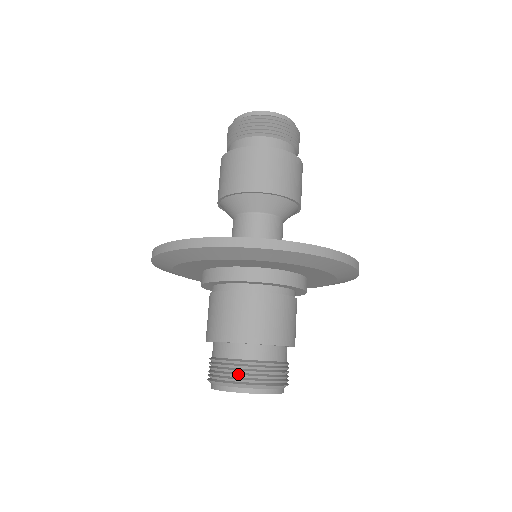
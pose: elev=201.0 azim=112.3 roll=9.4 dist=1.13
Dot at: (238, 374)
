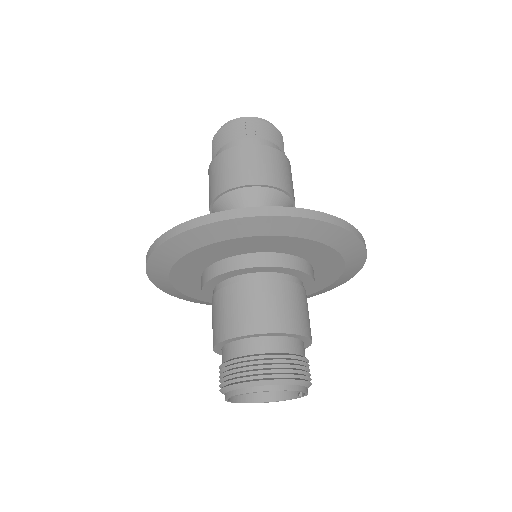
Dot at: (255, 370)
